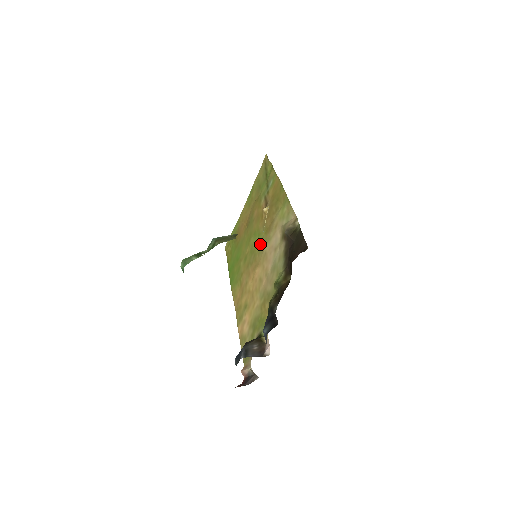
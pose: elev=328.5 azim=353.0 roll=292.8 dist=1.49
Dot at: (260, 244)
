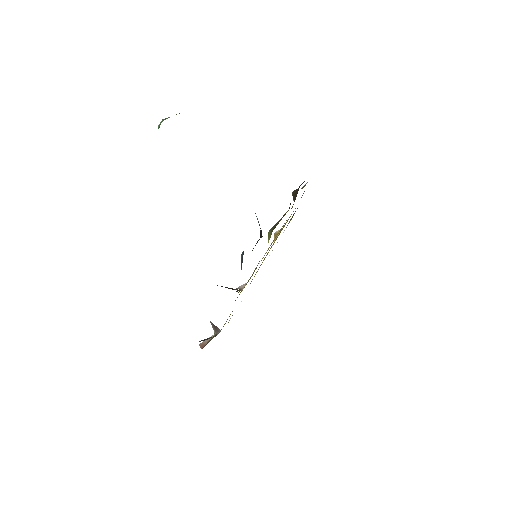
Dot at: occluded
